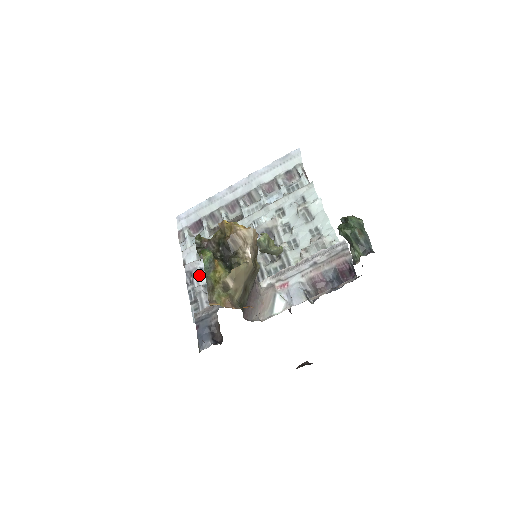
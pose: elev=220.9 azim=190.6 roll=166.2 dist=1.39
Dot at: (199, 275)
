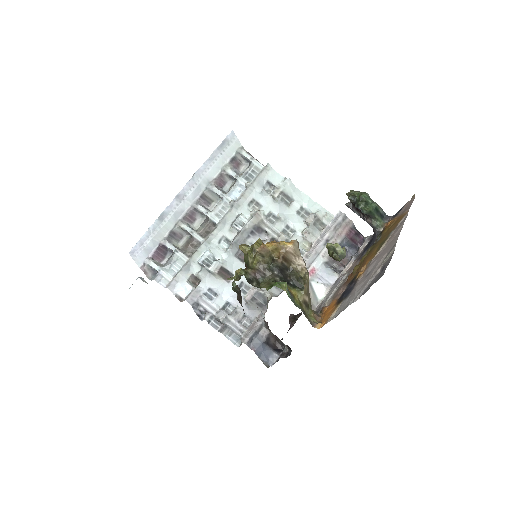
Dot at: (209, 301)
